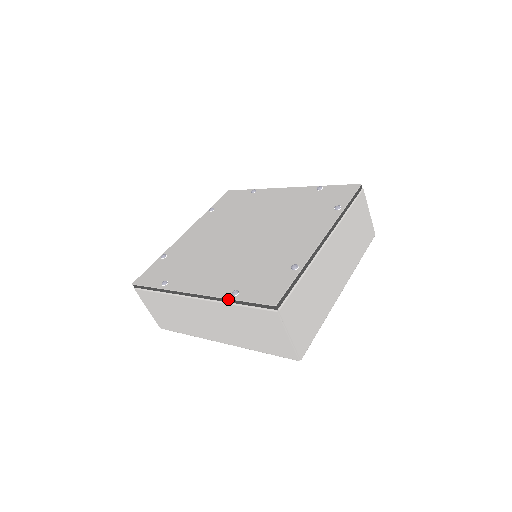
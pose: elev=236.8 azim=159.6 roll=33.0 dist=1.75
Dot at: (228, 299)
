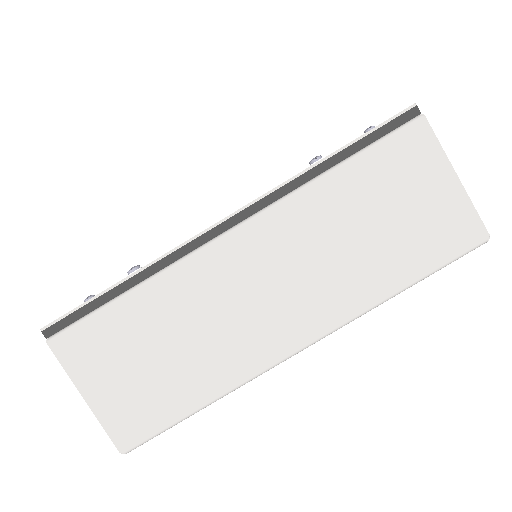
Dot at: occluded
